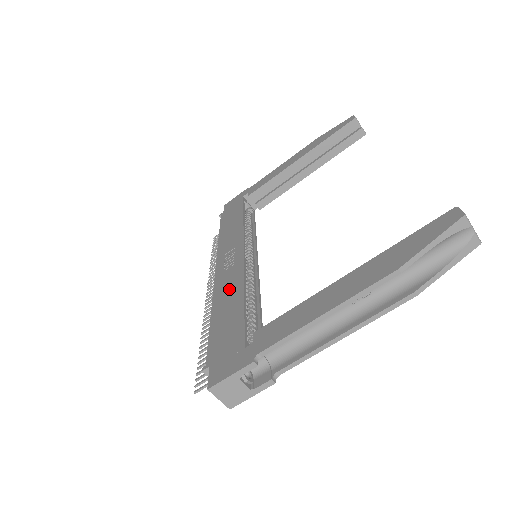
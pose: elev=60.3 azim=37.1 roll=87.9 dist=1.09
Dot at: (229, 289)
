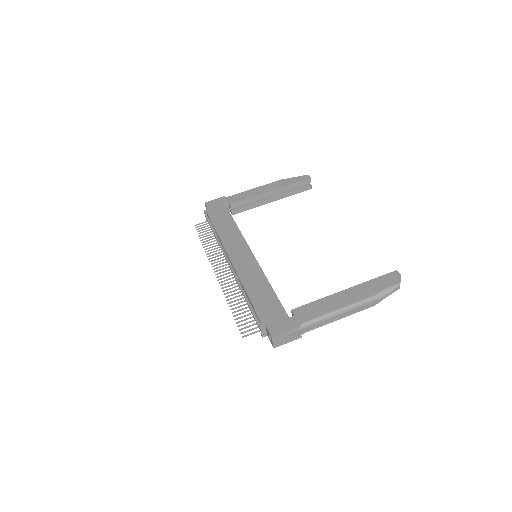
Dot at: (254, 277)
